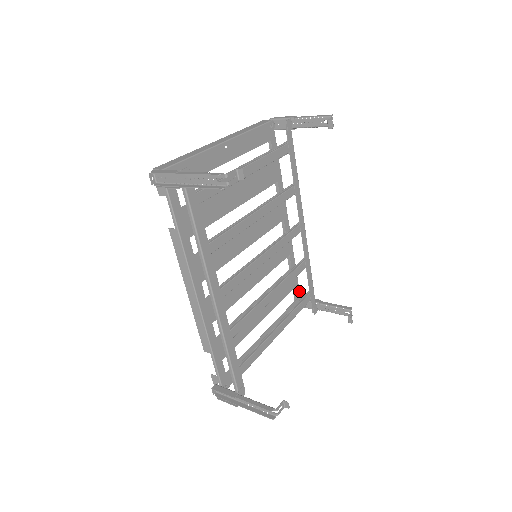
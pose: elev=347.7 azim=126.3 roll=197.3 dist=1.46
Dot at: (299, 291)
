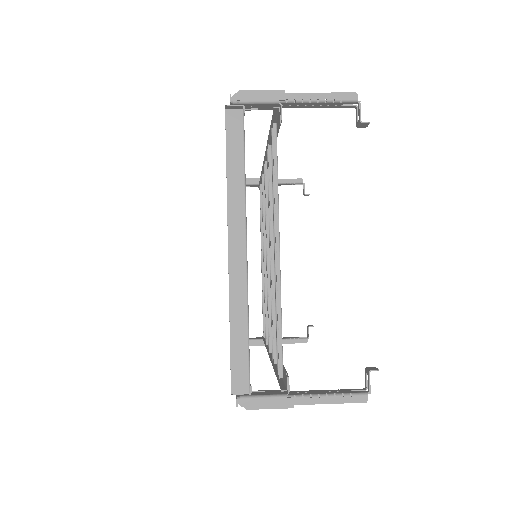
Dot at: occluded
